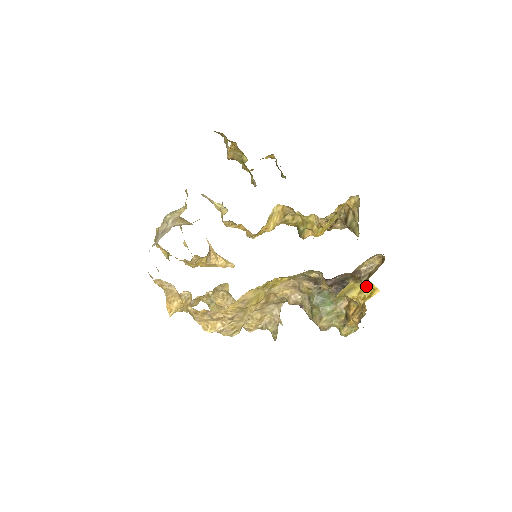
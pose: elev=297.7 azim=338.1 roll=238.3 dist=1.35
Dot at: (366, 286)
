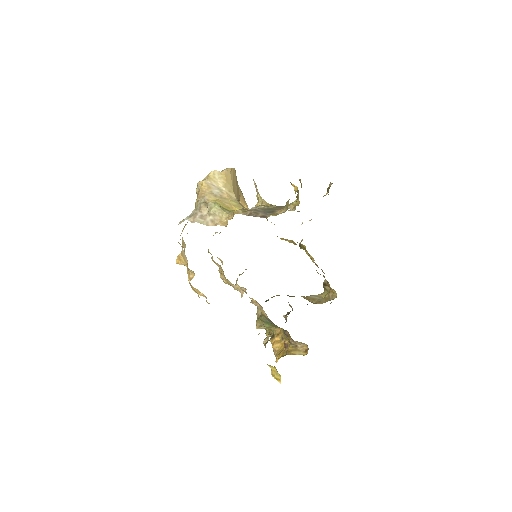
Dot at: (278, 375)
